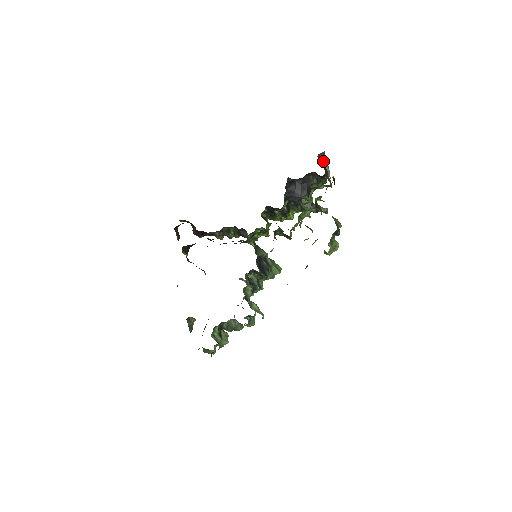
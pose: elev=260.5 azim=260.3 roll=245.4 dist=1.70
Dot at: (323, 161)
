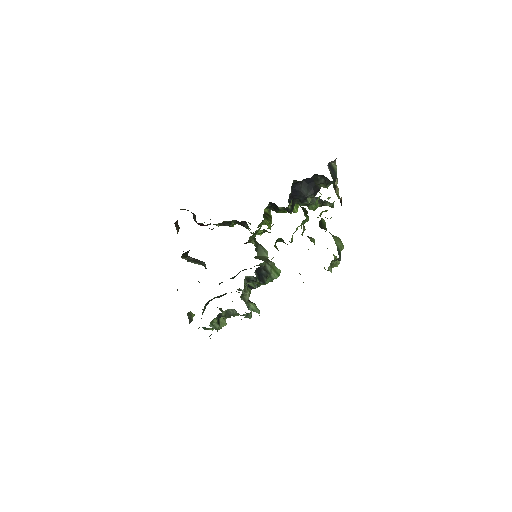
Dot at: (333, 168)
